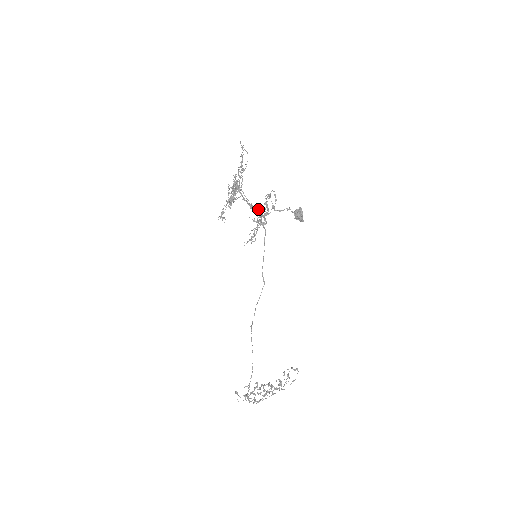
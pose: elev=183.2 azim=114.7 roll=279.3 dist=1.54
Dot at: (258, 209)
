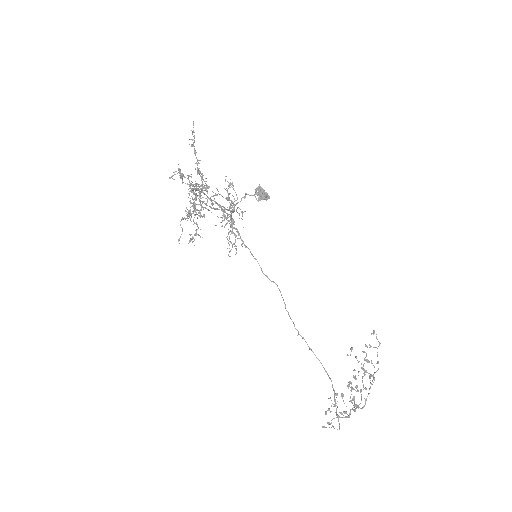
Dot at: (222, 209)
